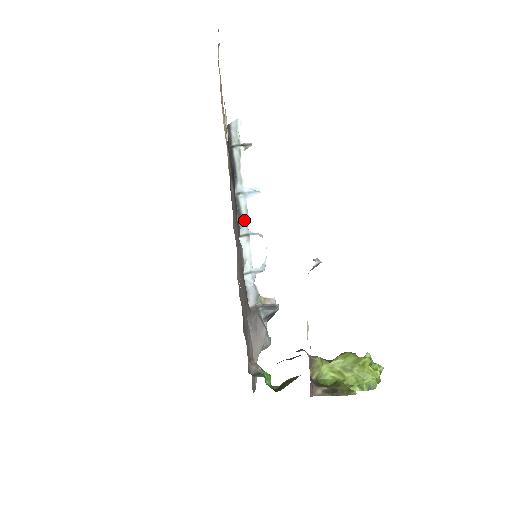
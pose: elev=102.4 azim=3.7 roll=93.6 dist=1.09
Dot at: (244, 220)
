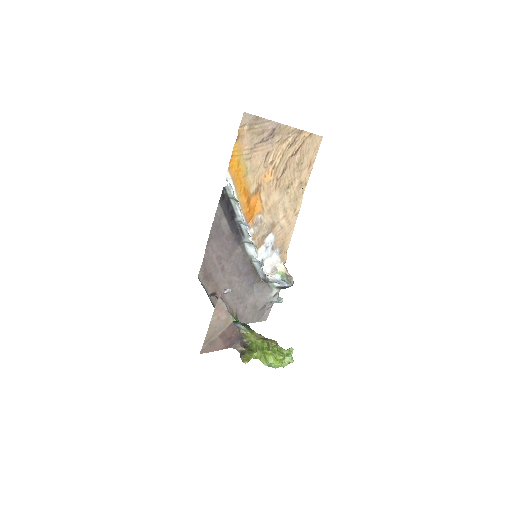
Dot at: (246, 235)
